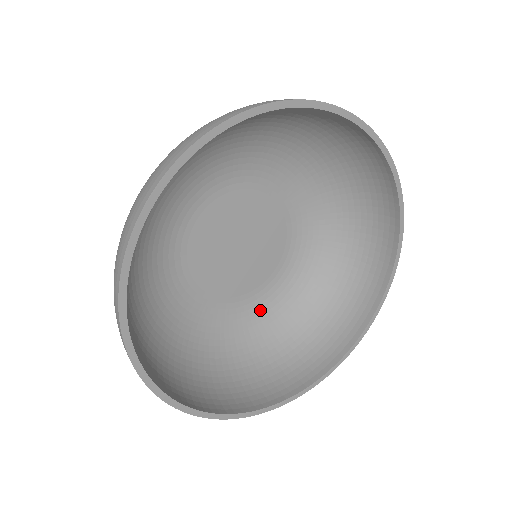
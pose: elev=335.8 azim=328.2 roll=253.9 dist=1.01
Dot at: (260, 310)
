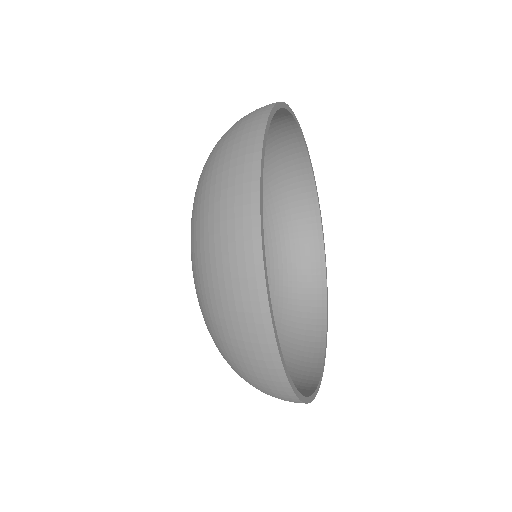
Dot at: occluded
